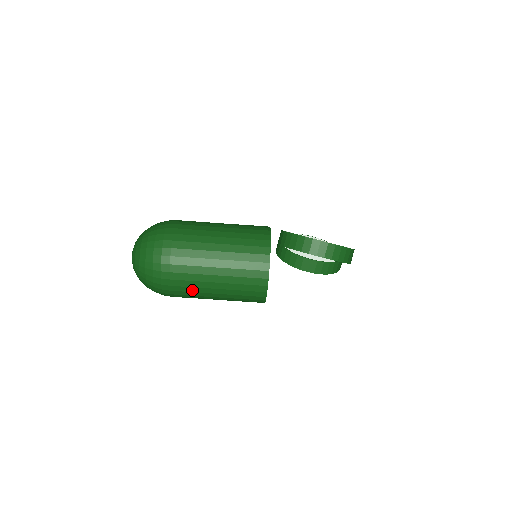
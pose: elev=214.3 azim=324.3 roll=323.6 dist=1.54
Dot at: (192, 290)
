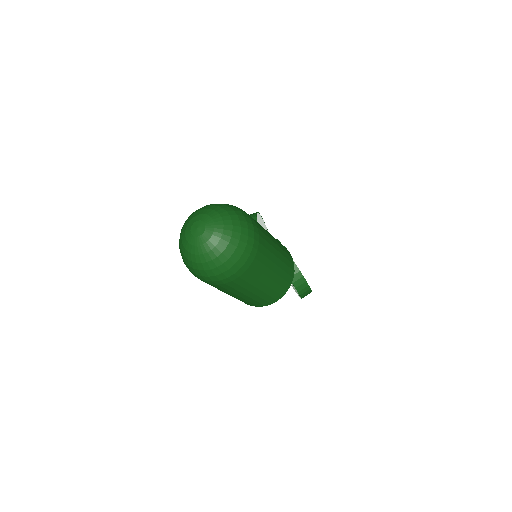
Dot at: (224, 290)
